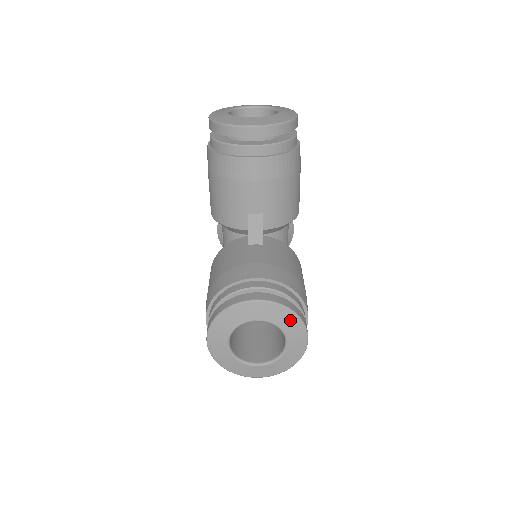
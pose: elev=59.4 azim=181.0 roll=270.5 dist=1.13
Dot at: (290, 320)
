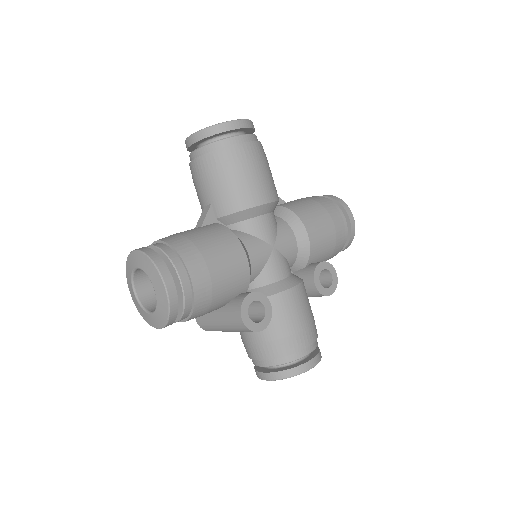
Dot at: (149, 266)
